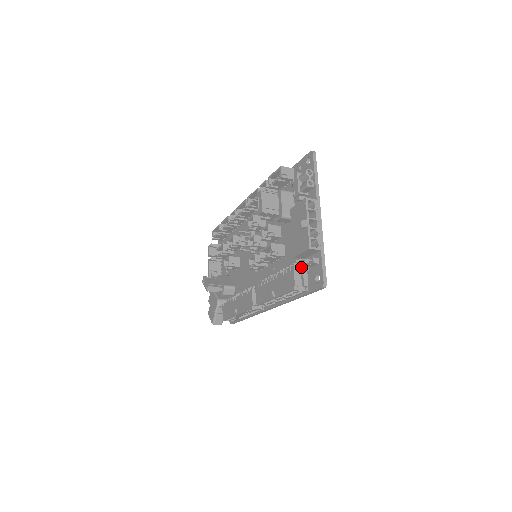
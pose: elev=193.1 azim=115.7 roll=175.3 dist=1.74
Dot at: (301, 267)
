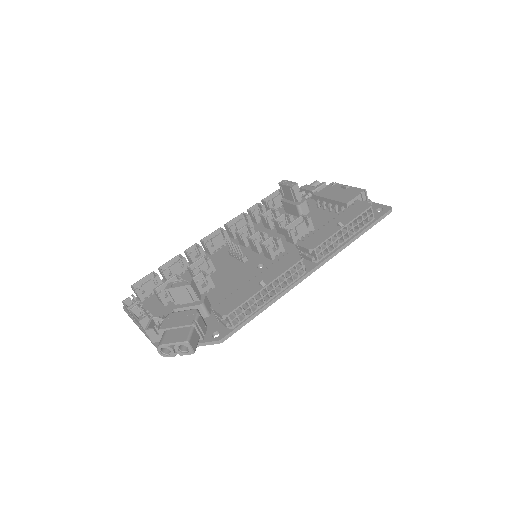
Dot at: occluded
